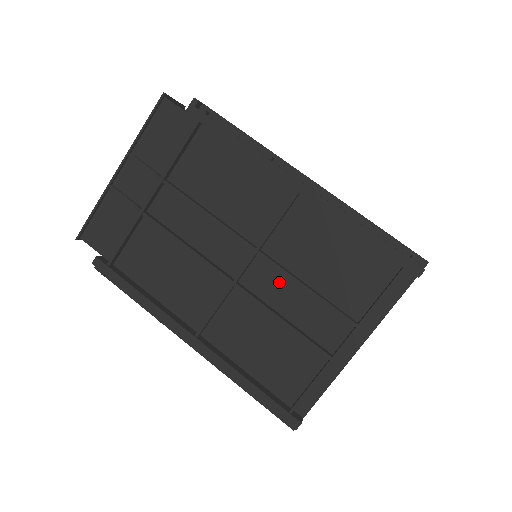
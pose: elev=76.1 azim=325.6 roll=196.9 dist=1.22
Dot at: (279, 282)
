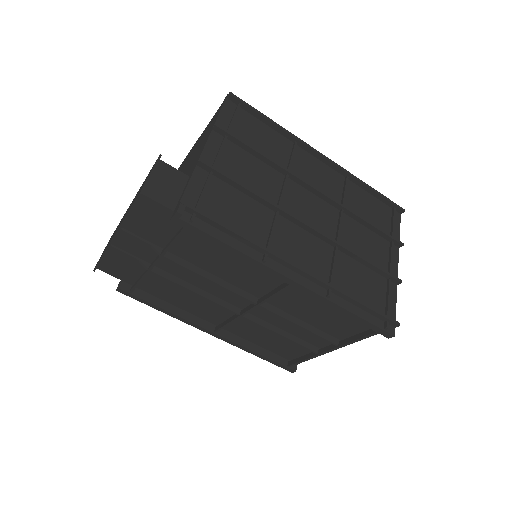
Dot at: occluded
